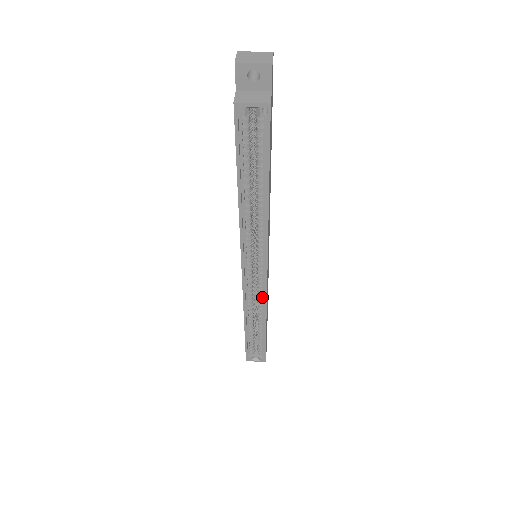
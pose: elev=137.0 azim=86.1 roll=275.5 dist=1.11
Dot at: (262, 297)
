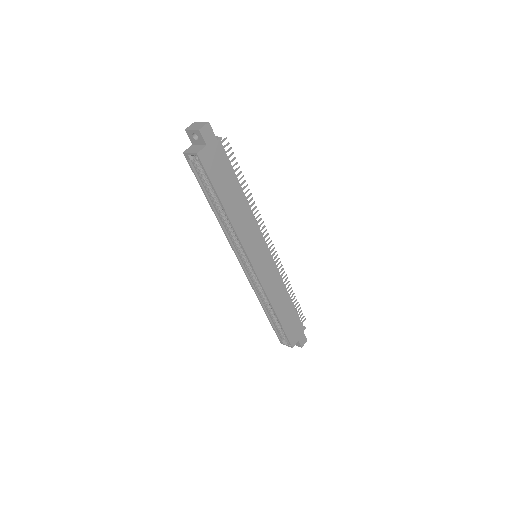
Dot at: (263, 288)
